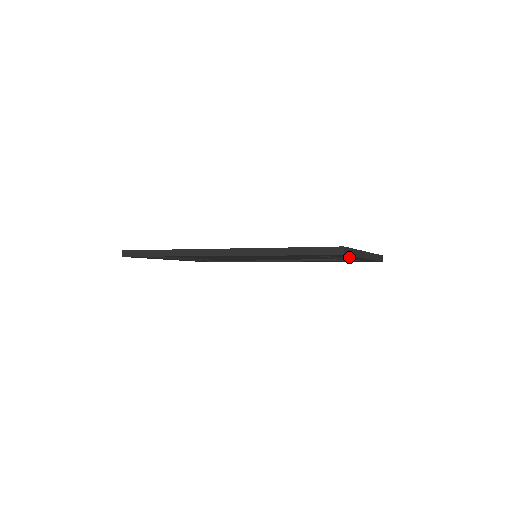
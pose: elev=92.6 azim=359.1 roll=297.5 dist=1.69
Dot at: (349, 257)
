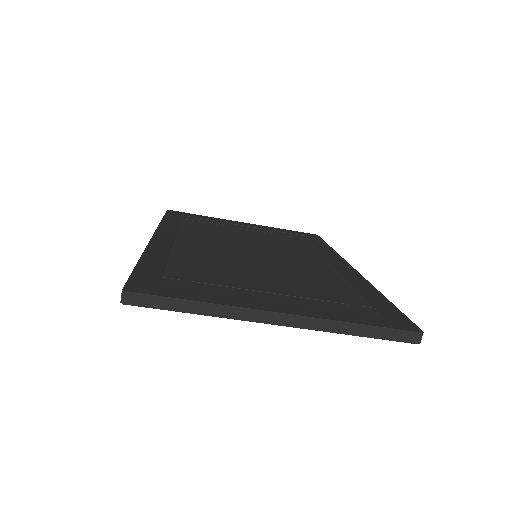
Dot at: occluded
